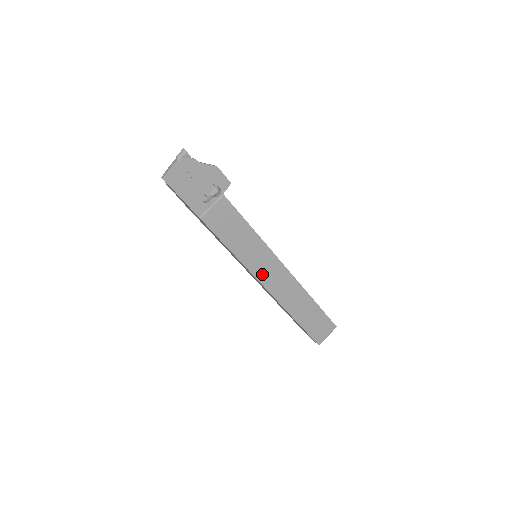
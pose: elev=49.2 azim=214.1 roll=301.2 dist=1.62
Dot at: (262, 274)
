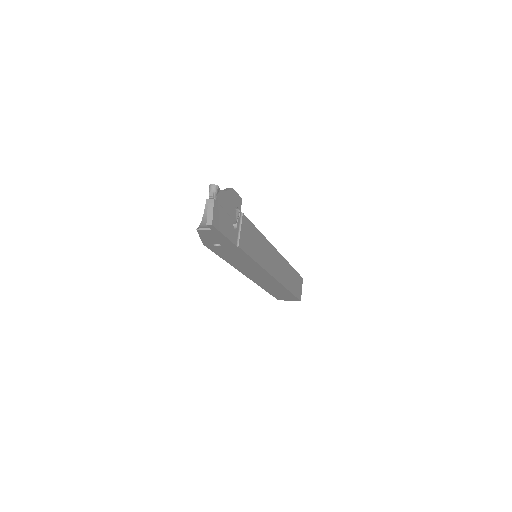
Dot at: (271, 268)
